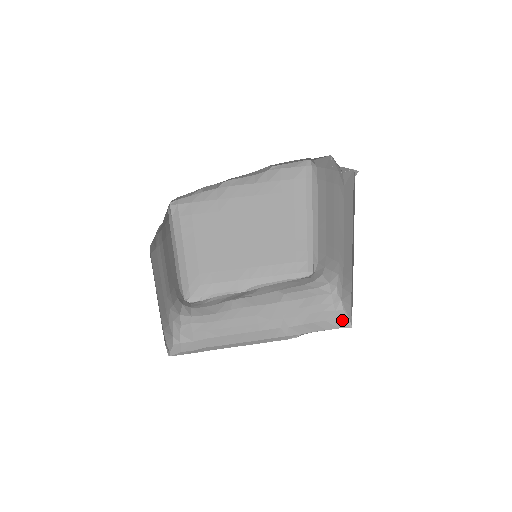
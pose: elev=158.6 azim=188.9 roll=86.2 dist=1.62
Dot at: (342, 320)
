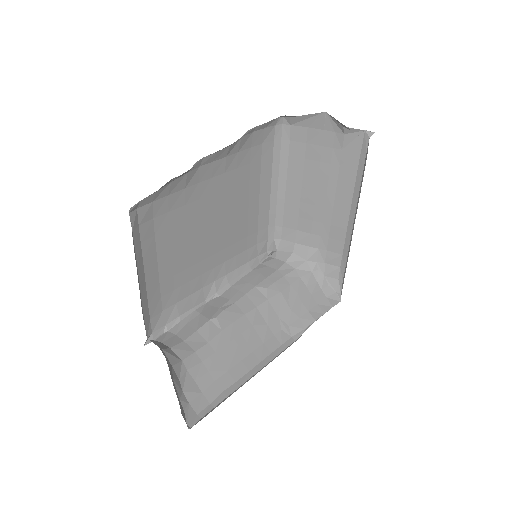
Dot at: (331, 297)
